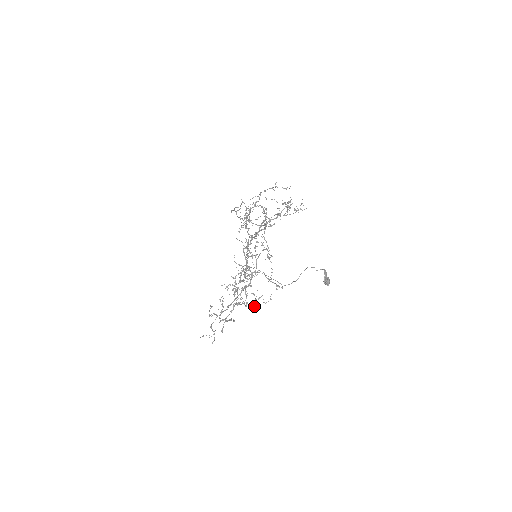
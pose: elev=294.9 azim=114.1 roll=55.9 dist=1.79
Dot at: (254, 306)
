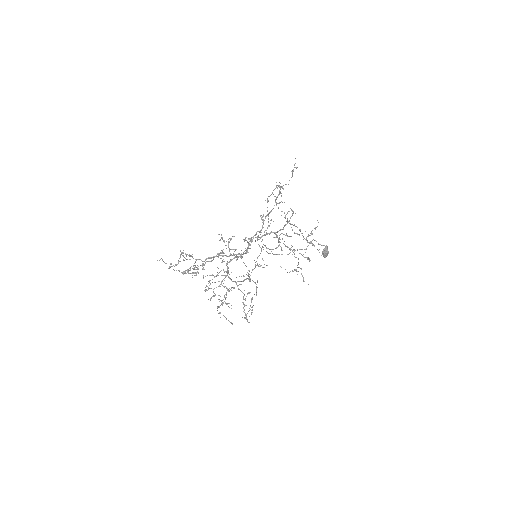
Dot at: (217, 306)
